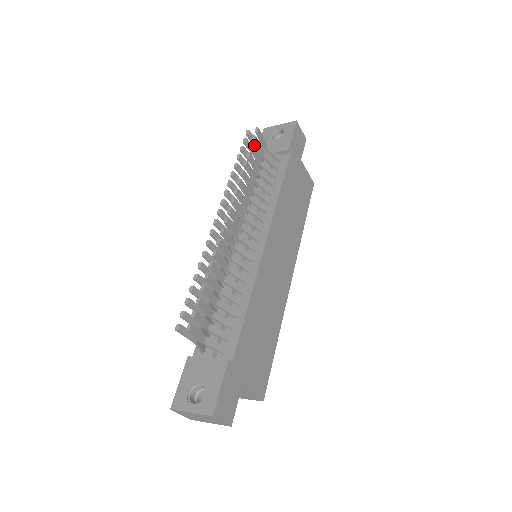
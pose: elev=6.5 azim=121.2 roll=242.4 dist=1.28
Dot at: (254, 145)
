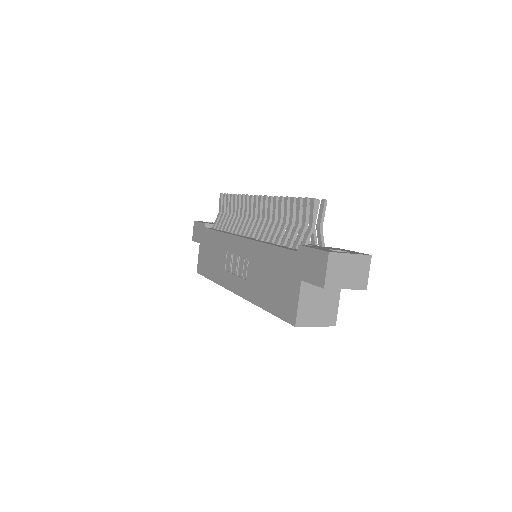
Dot at: (221, 206)
